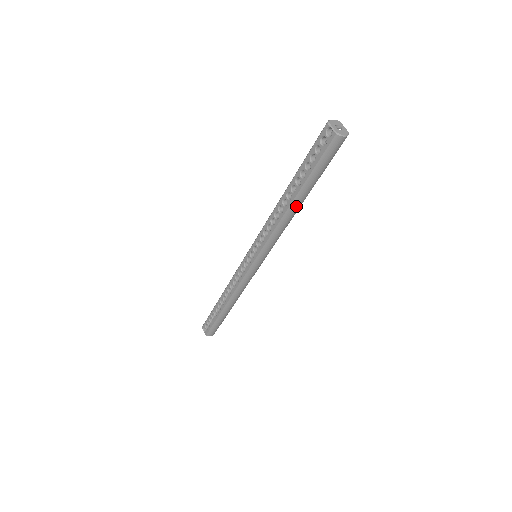
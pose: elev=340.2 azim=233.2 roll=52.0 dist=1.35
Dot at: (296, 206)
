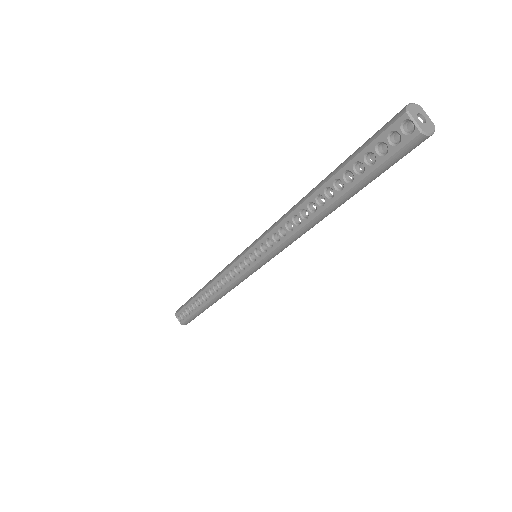
Dot at: (329, 213)
